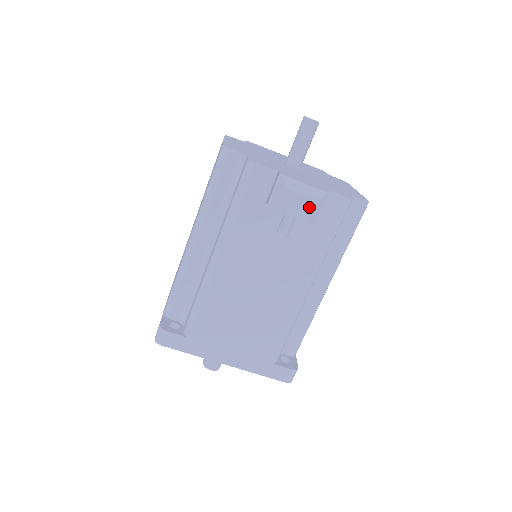
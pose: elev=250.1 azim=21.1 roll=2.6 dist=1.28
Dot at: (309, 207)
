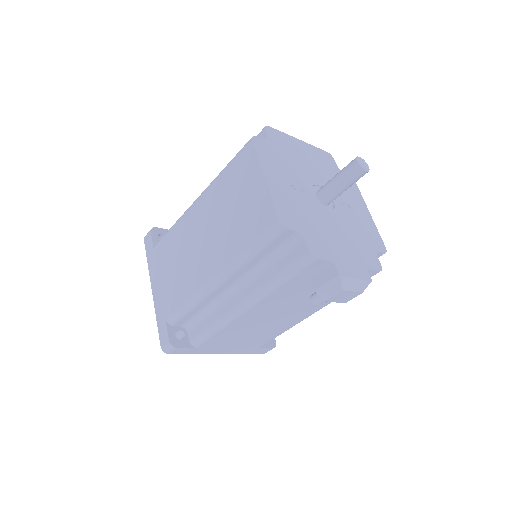
Dot at: (352, 297)
